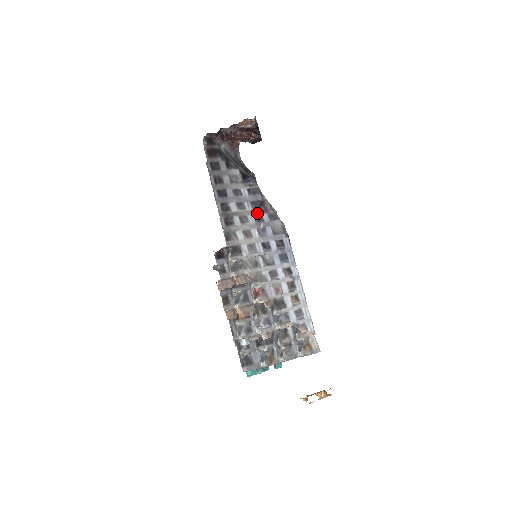
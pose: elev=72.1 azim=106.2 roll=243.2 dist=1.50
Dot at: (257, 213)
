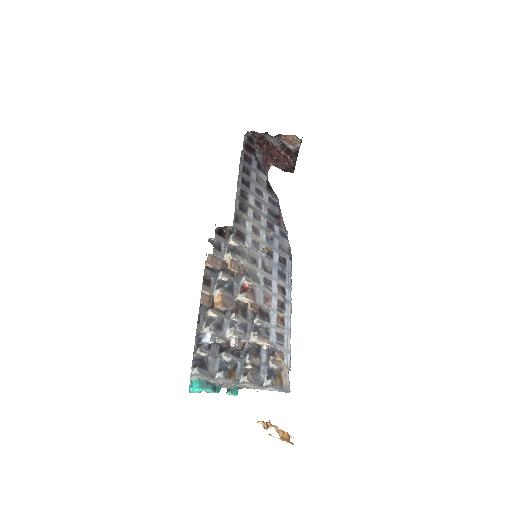
Dot at: (271, 221)
